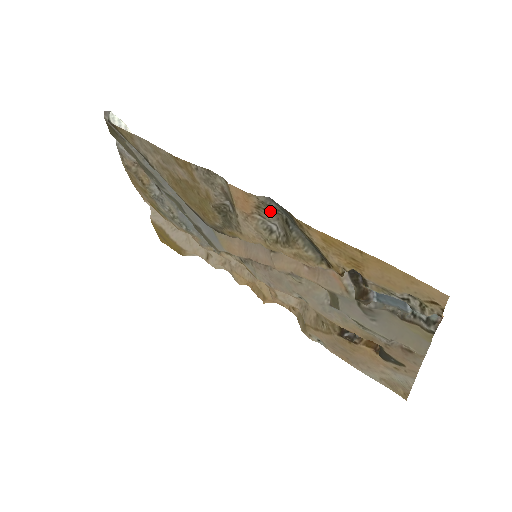
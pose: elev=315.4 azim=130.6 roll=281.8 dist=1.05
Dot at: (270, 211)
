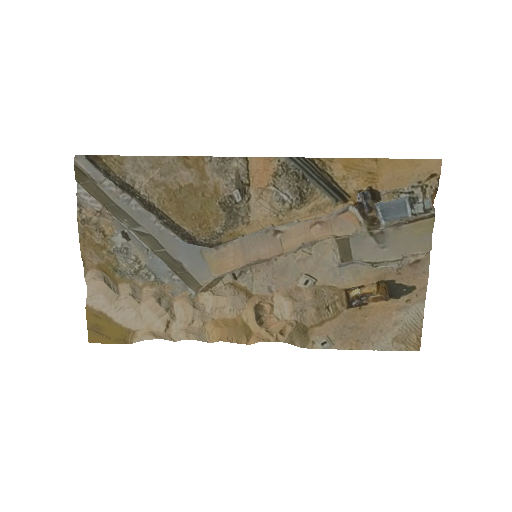
Dot at: (284, 177)
